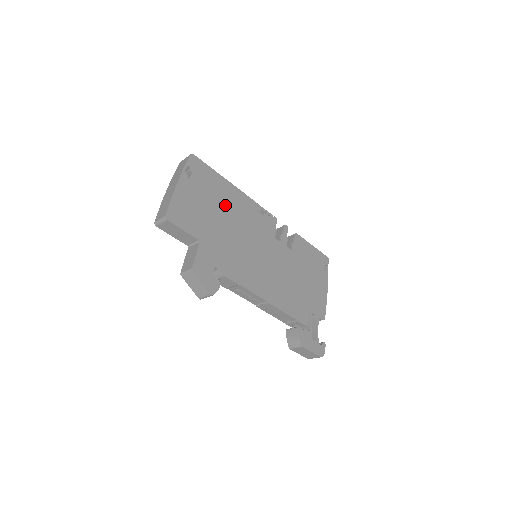
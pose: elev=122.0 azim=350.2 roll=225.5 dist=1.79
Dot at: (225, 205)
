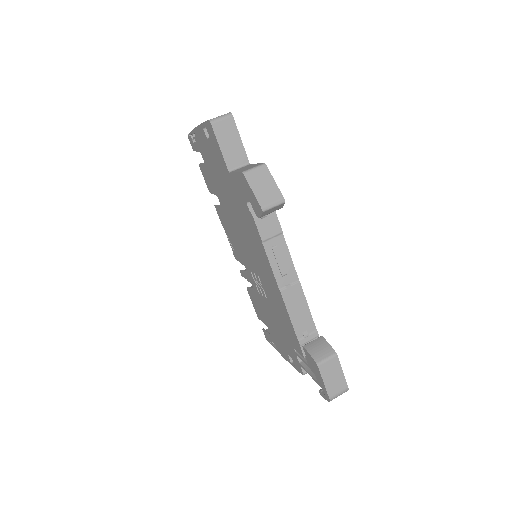
Dot at: occluded
